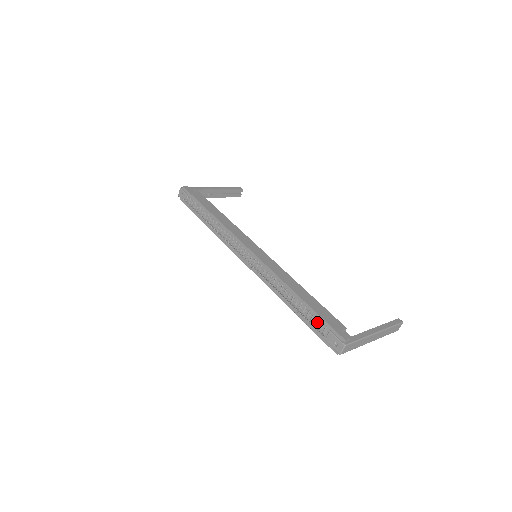
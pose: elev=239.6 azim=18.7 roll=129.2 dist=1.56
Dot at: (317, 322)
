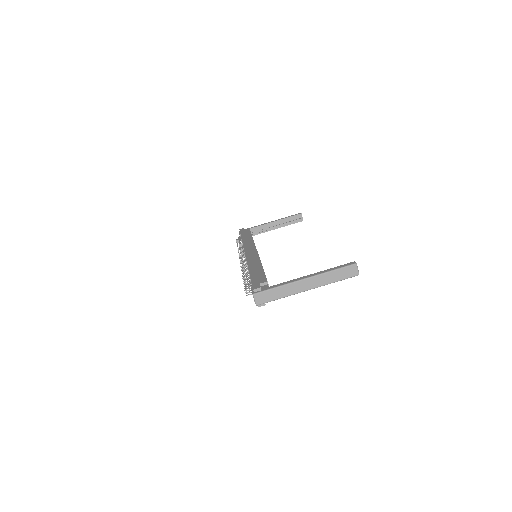
Dot at: (250, 285)
